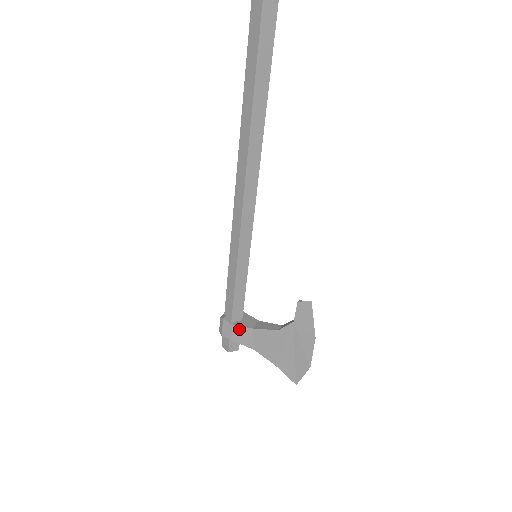
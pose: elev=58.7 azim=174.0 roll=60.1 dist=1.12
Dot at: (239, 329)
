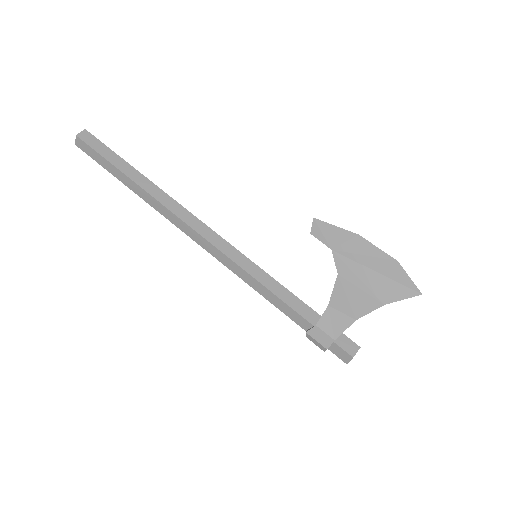
Dot at: (324, 321)
